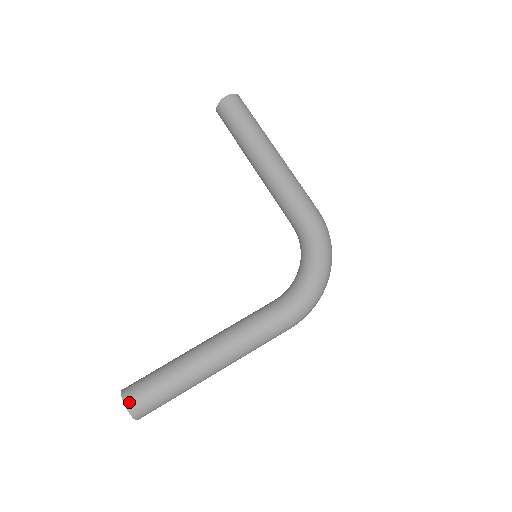
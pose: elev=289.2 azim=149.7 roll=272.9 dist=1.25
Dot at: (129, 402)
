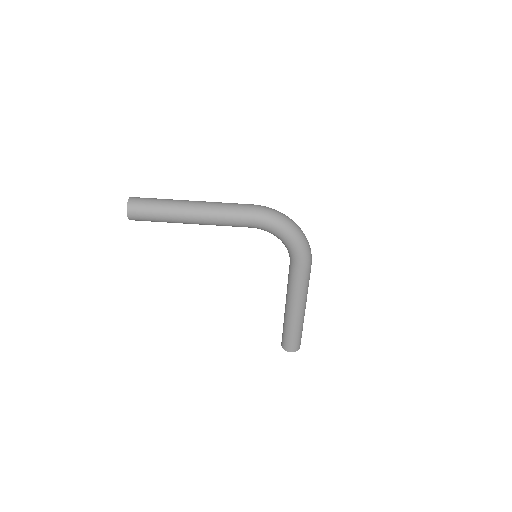
Dot at: (291, 350)
